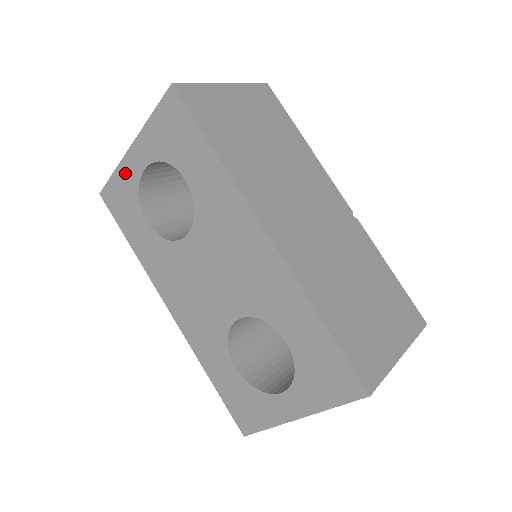
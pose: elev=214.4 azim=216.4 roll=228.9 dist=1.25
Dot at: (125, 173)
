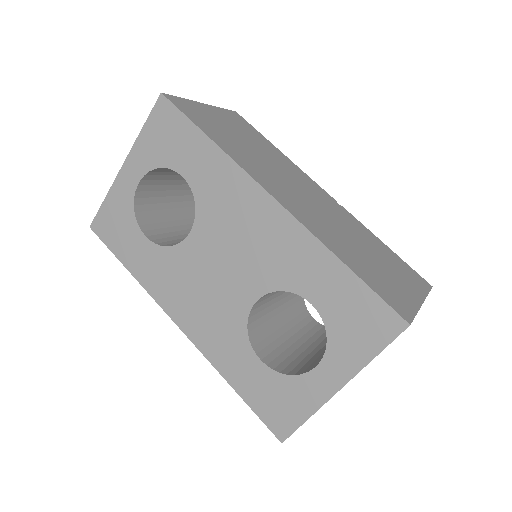
Dot at: (118, 195)
